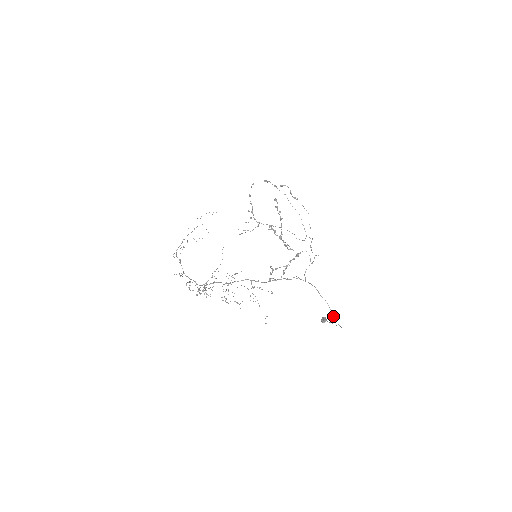
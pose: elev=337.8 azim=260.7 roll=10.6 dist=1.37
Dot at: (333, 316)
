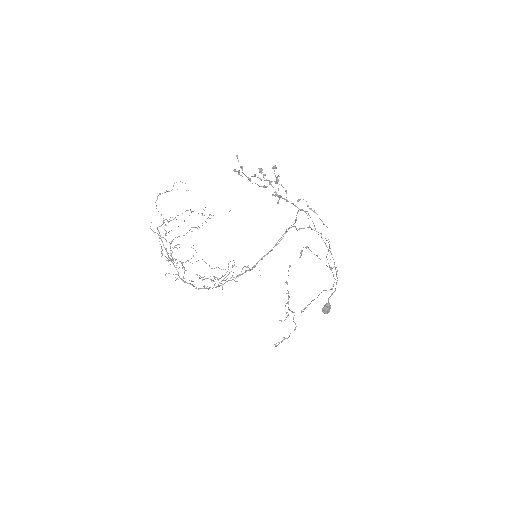
Dot at: occluded
